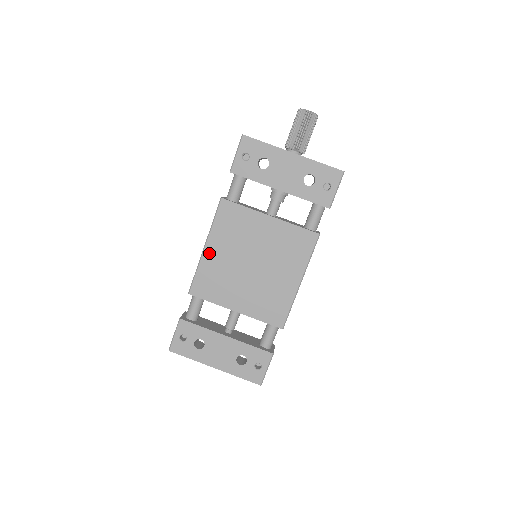
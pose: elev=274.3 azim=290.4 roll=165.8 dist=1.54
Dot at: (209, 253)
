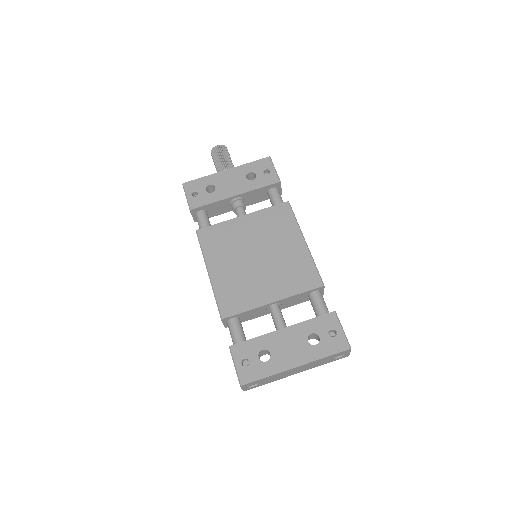
Dot at: (215, 274)
